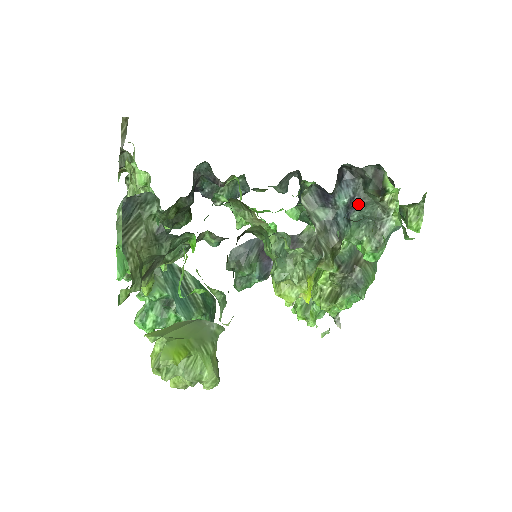
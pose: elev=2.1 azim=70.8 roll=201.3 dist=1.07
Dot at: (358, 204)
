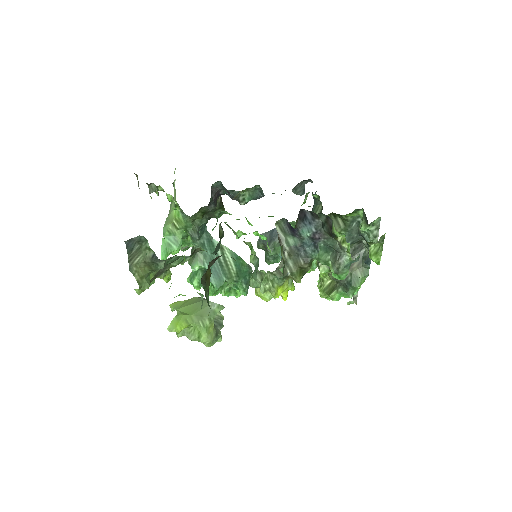
Dot at: (321, 237)
